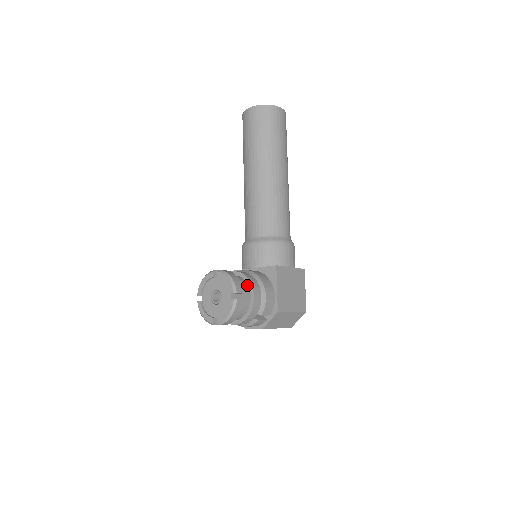
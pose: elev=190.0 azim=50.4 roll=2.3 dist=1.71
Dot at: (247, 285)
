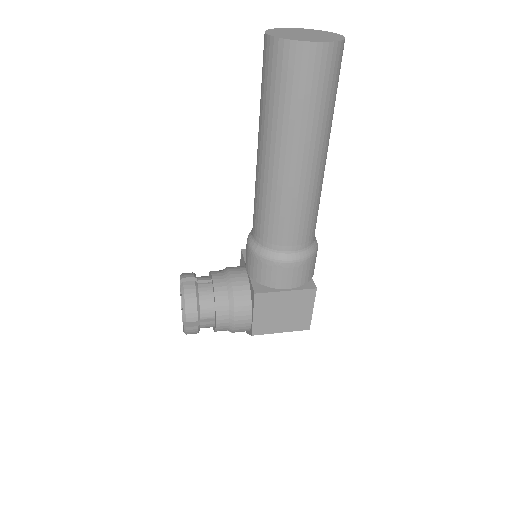
Dot at: (213, 306)
